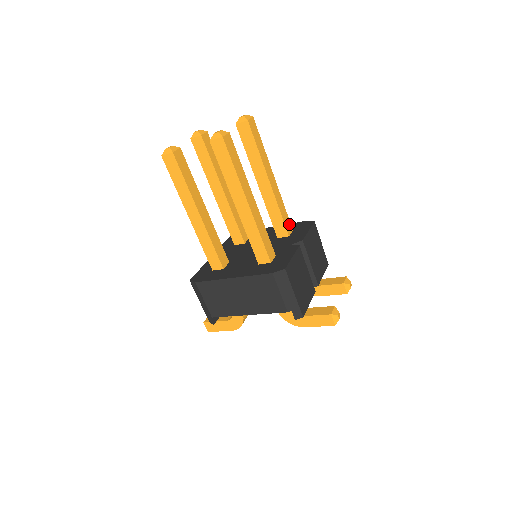
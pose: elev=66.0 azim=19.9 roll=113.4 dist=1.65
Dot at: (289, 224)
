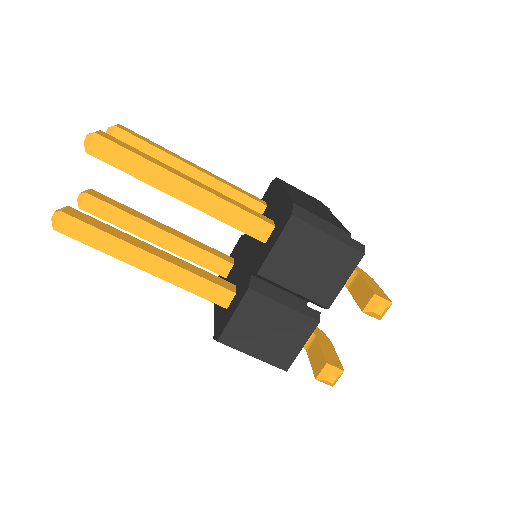
Dot at: (260, 224)
